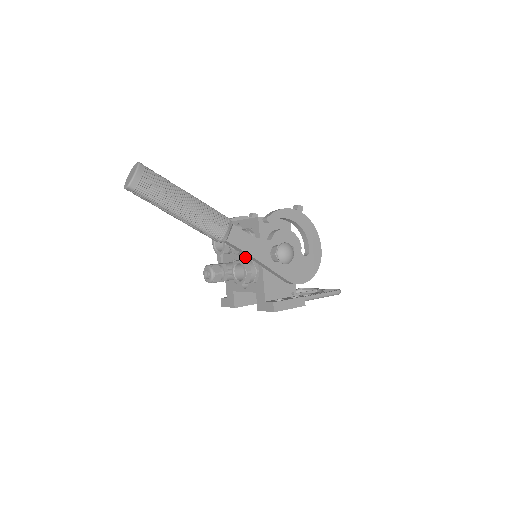
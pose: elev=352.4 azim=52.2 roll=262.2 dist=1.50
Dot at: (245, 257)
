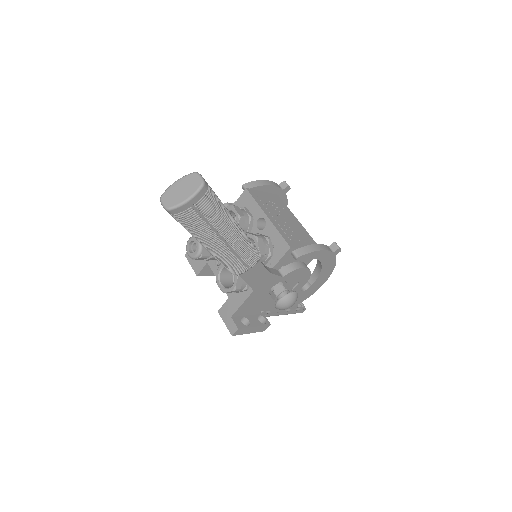
Dot at: occluded
